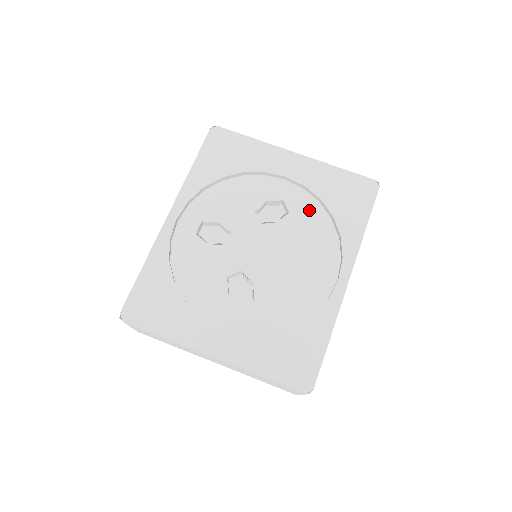
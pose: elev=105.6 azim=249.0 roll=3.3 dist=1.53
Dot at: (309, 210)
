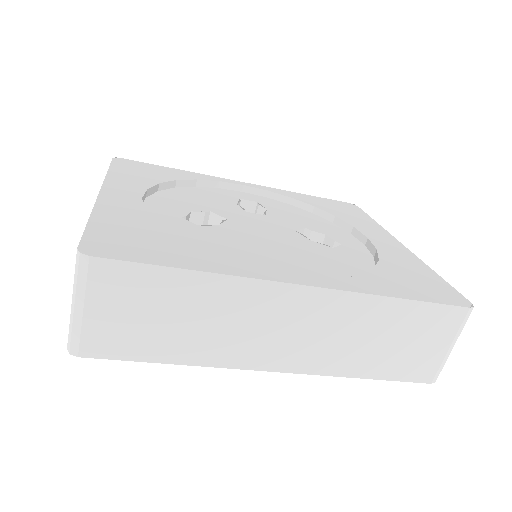
Dot at: (355, 261)
